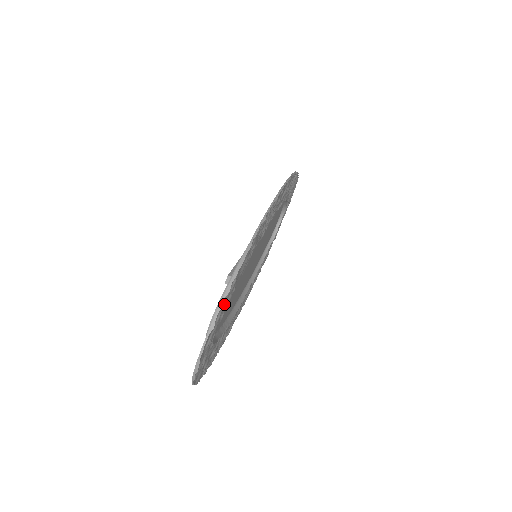
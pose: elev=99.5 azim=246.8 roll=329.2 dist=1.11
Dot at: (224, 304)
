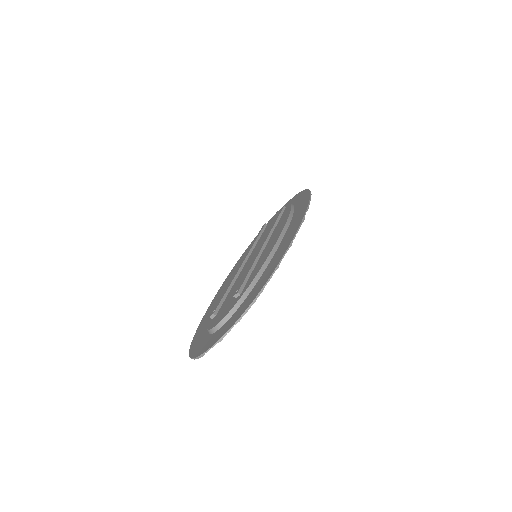
Dot at: (232, 325)
